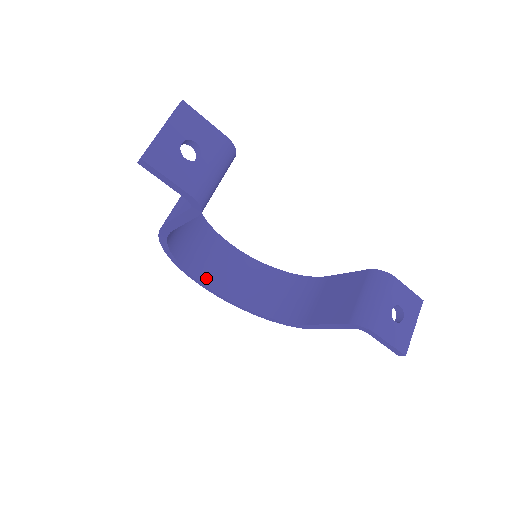
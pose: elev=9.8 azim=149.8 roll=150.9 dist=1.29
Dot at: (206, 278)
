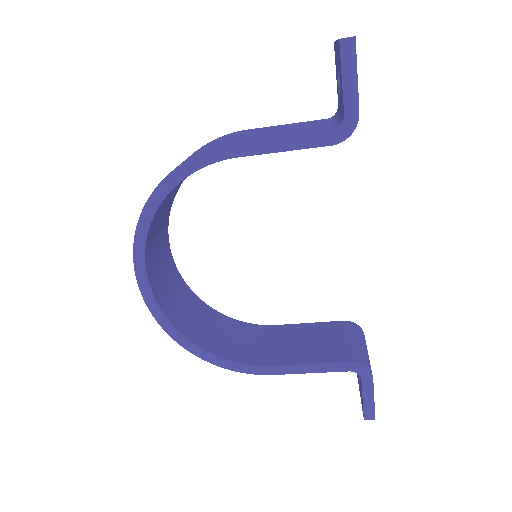
Dot at: (150, 266)
